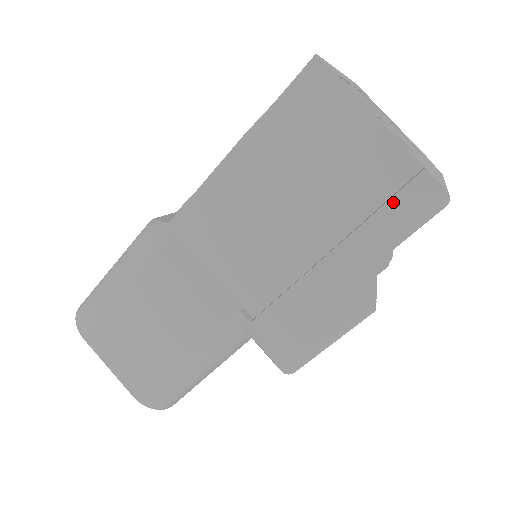
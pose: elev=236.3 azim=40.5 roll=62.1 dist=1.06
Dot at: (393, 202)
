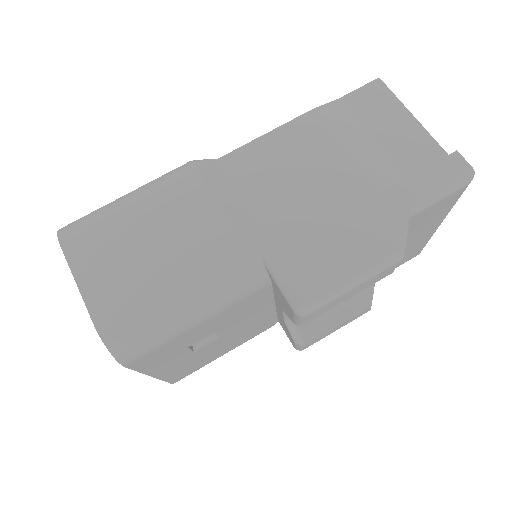
Dot at: (430, 169)
